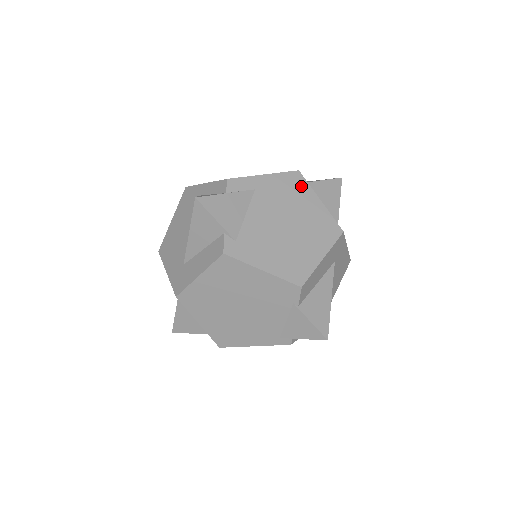
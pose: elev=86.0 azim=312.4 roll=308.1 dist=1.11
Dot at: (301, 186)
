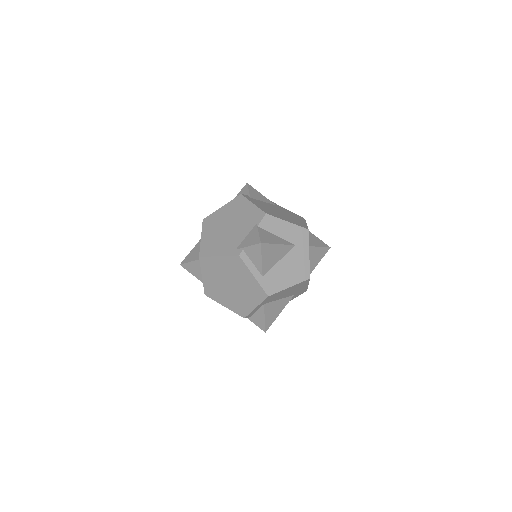
Dot at: (301, 219)
